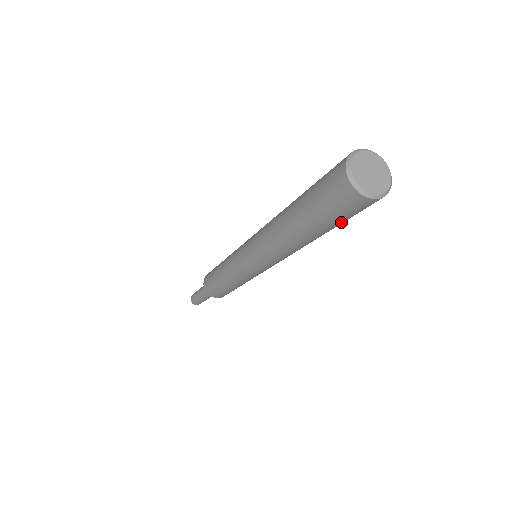
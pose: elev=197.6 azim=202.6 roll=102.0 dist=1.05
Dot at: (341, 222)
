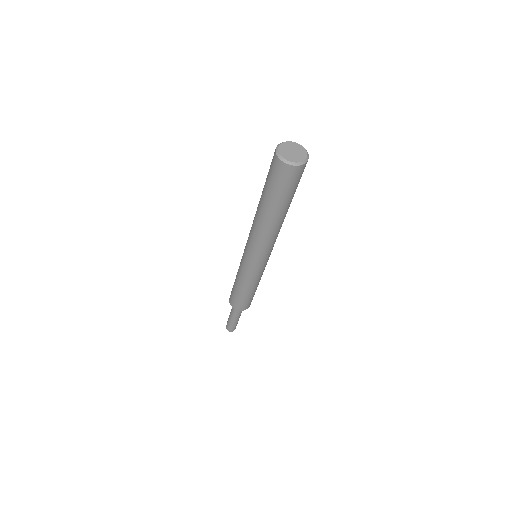
Dot at: (283, 194)
